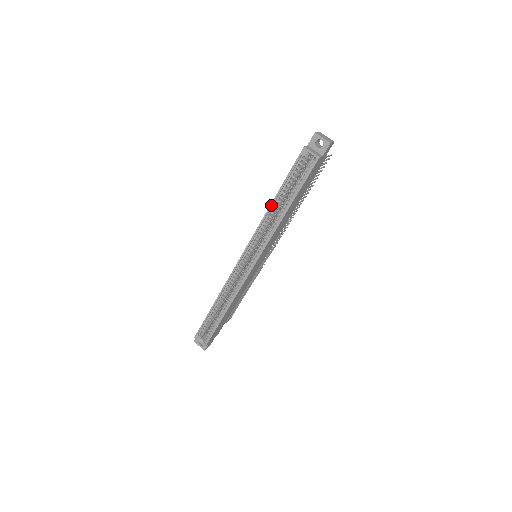
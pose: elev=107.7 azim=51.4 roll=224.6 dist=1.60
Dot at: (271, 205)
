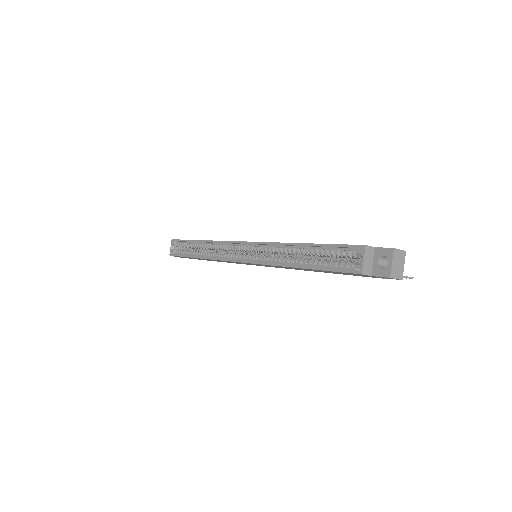
Dot at: (293, 244)
